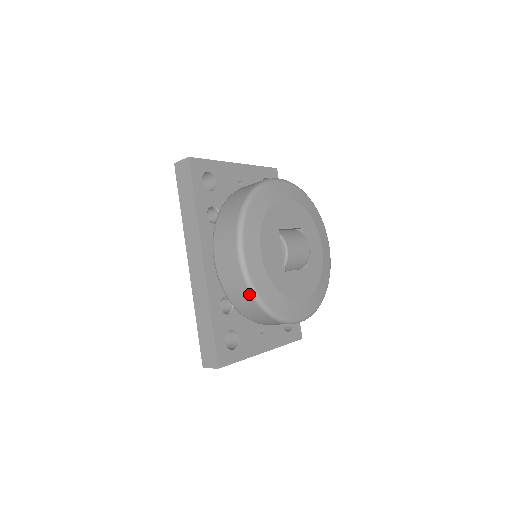
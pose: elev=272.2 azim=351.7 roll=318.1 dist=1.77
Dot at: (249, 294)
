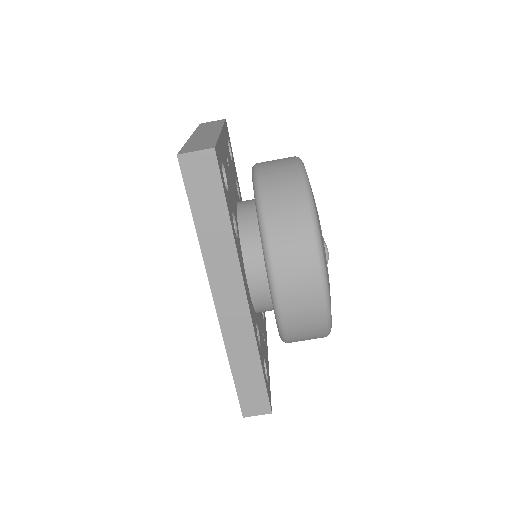
Dot at: (324, 327)
